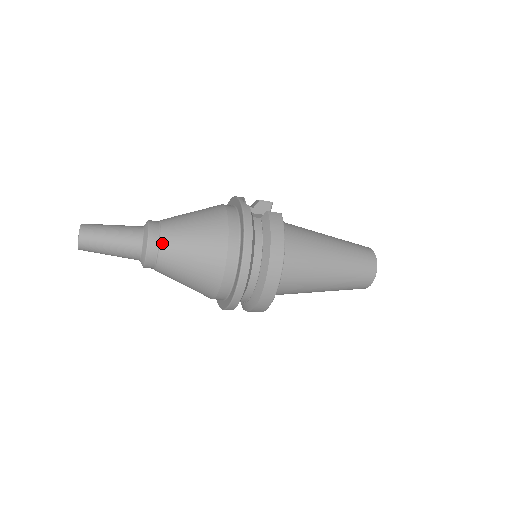
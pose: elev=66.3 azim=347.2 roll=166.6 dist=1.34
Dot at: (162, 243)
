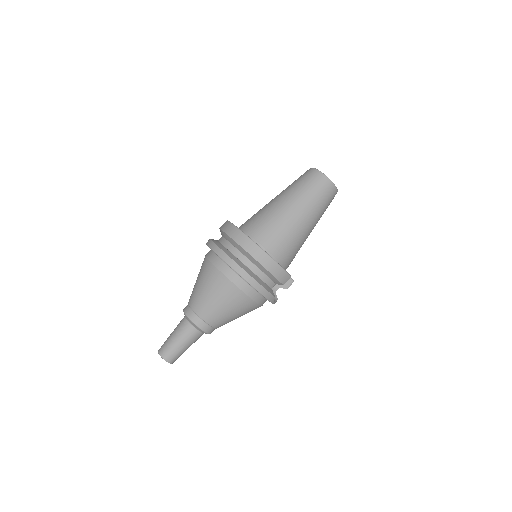
Dot at: (191, 306)
